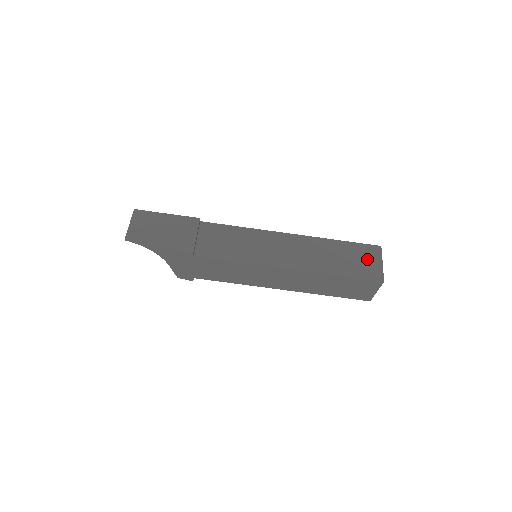
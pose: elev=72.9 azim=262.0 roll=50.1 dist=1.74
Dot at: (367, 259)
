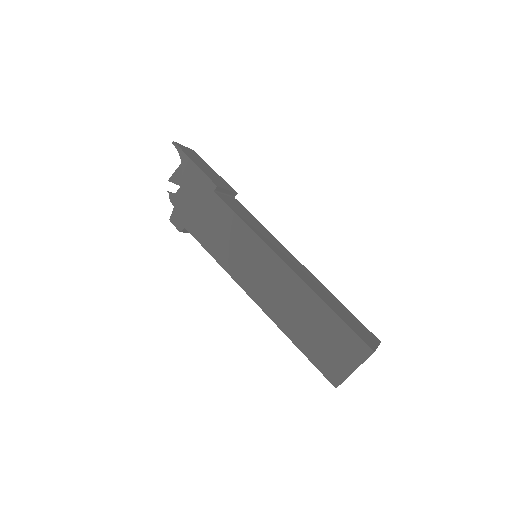
Dot at: (364, 331)
